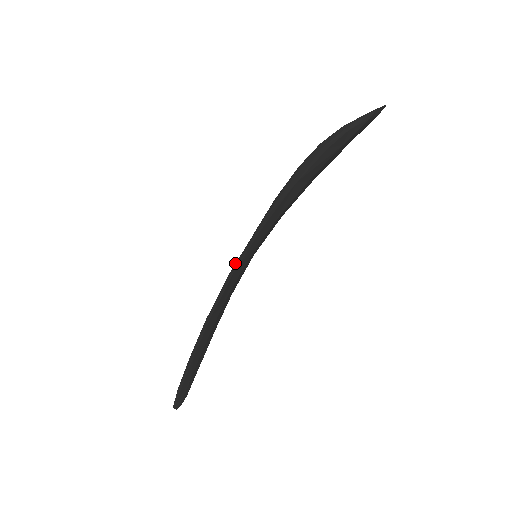
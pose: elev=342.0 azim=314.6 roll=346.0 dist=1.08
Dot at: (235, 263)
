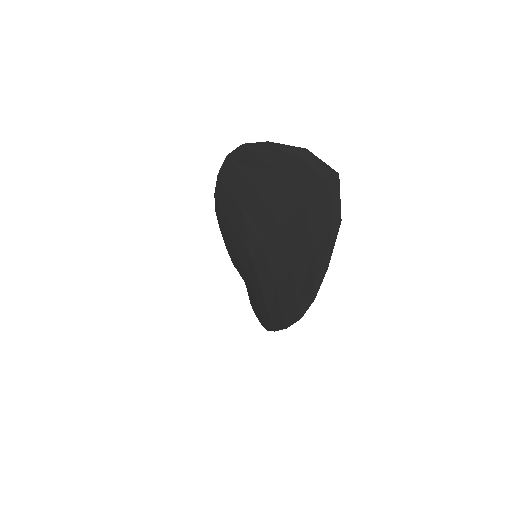
Dot at: occluded
